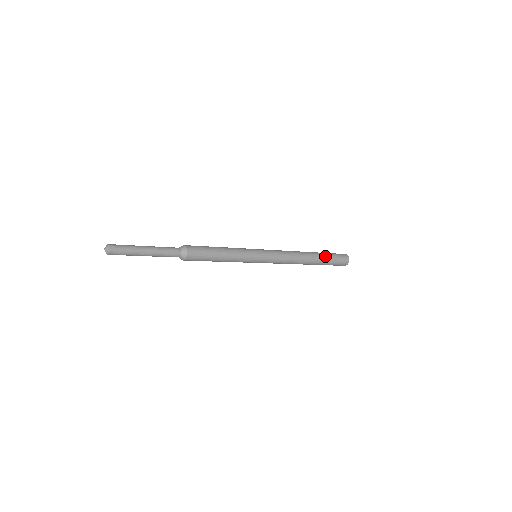
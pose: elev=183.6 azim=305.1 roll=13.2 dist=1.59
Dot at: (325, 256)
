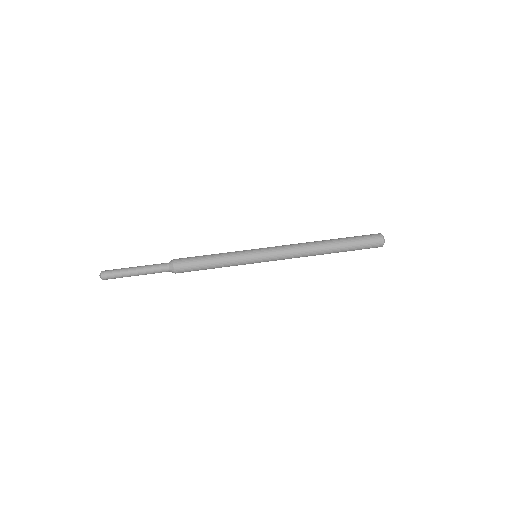
Dot at: (346, 241)
